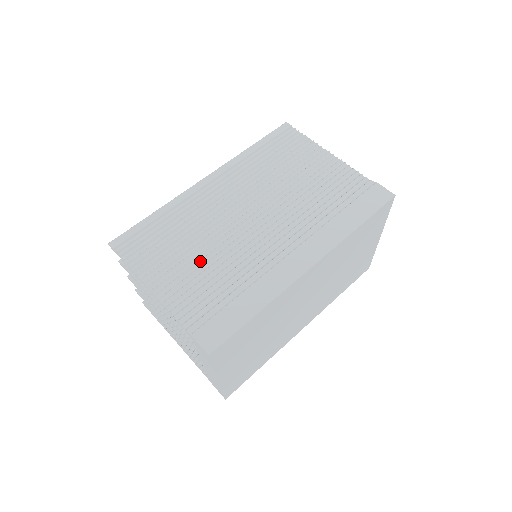
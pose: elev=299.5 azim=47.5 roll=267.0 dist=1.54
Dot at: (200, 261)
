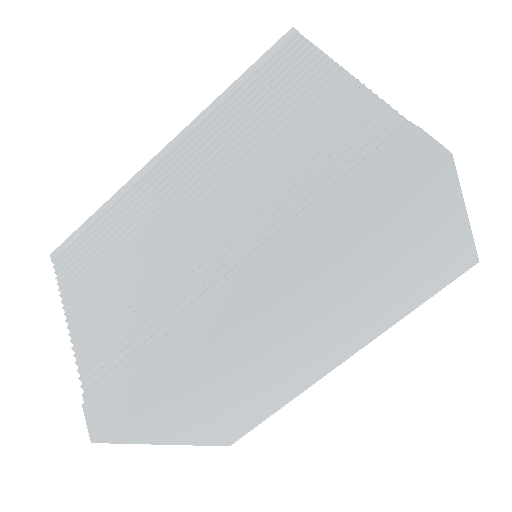
Dot at: (123, 286)
